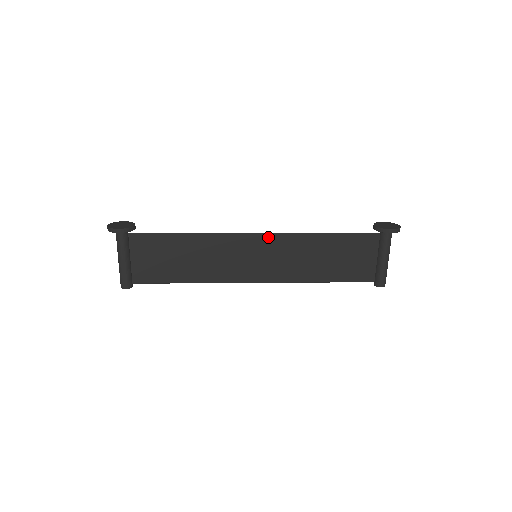
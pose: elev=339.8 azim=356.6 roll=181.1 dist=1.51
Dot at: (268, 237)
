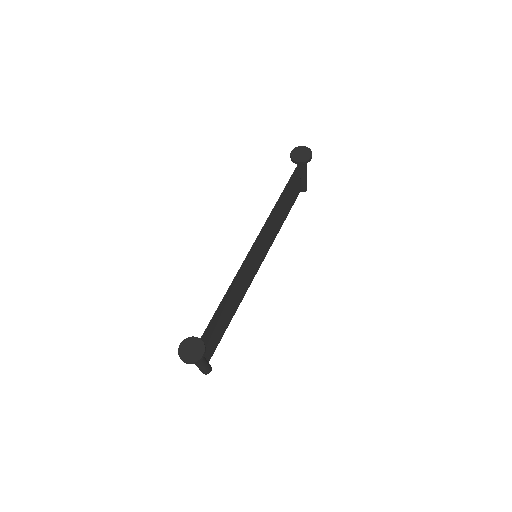
Dot at: (258, 238)
